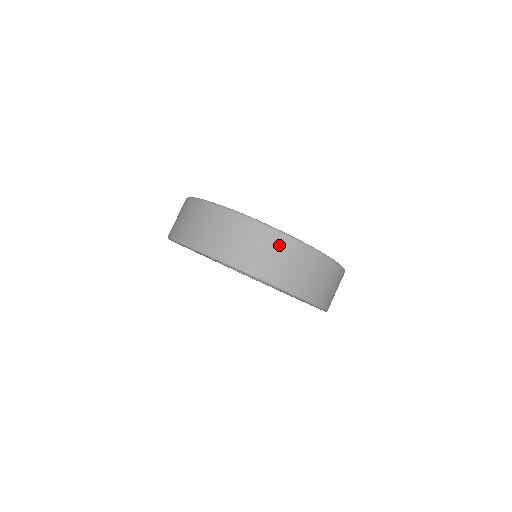
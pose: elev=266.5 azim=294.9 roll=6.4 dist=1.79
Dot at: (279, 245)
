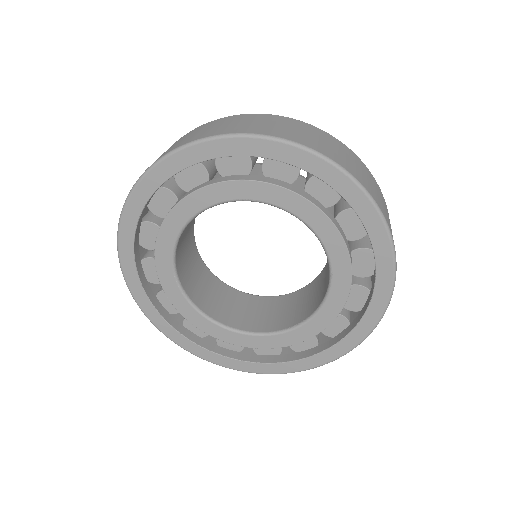
Dot at: (313, 131)
